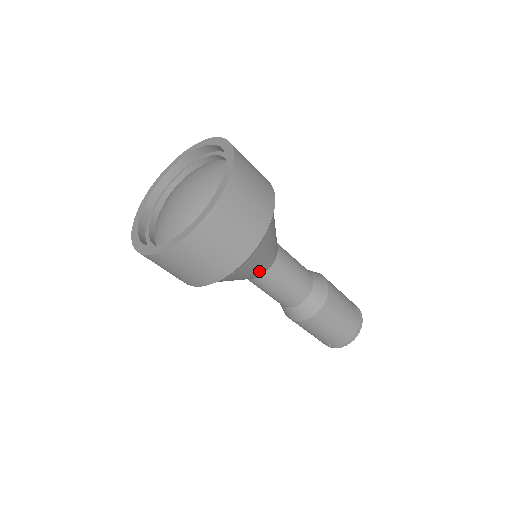
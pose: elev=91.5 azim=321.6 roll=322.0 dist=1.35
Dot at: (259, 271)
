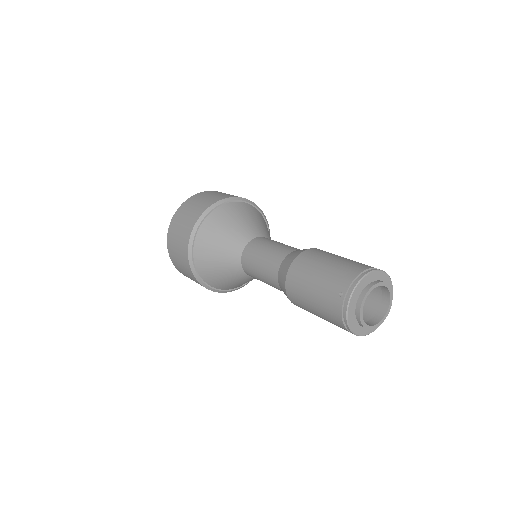
Dot at: (242, 233)
